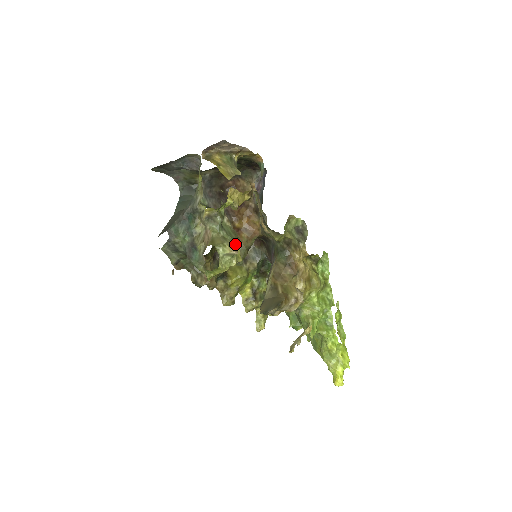
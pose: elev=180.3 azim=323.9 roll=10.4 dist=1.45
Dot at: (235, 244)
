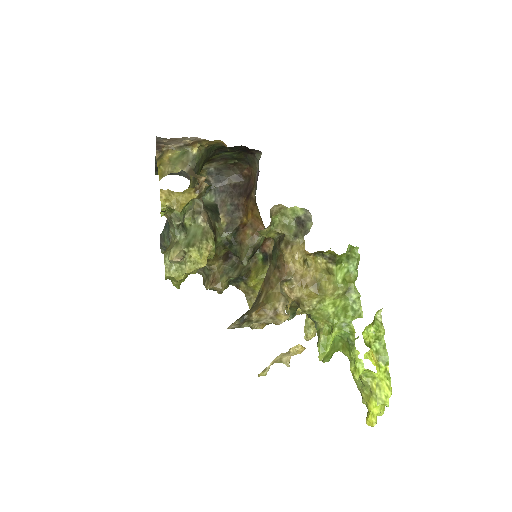
Dot at: (186, 249)
